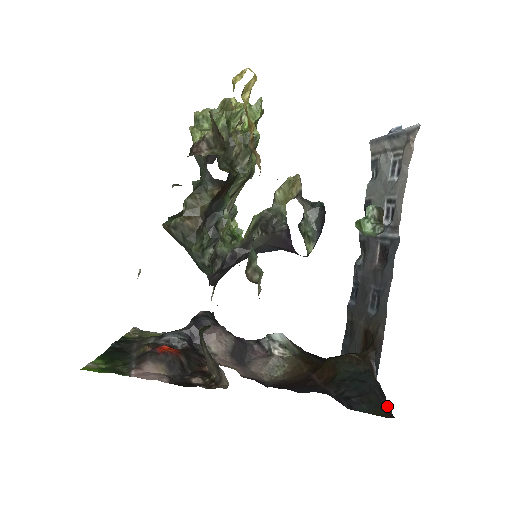
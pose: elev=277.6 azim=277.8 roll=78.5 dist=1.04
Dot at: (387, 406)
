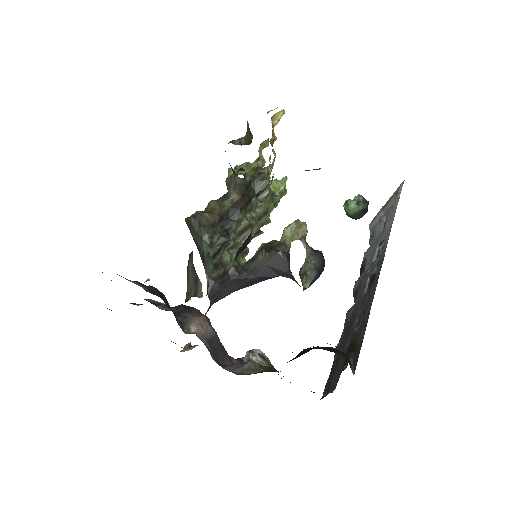
Dot at: occluded
